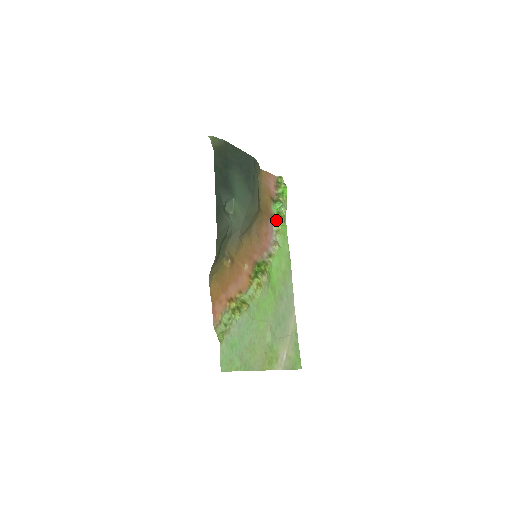
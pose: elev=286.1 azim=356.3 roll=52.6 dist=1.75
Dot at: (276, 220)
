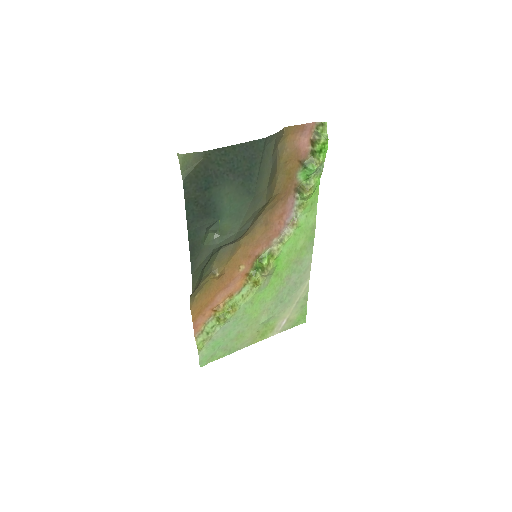
Dot at: (300, 193)
